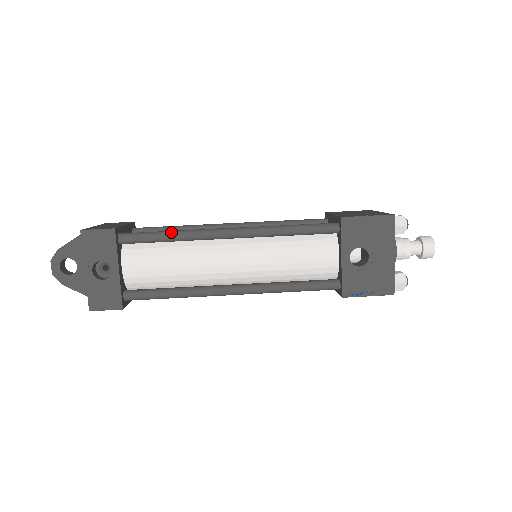
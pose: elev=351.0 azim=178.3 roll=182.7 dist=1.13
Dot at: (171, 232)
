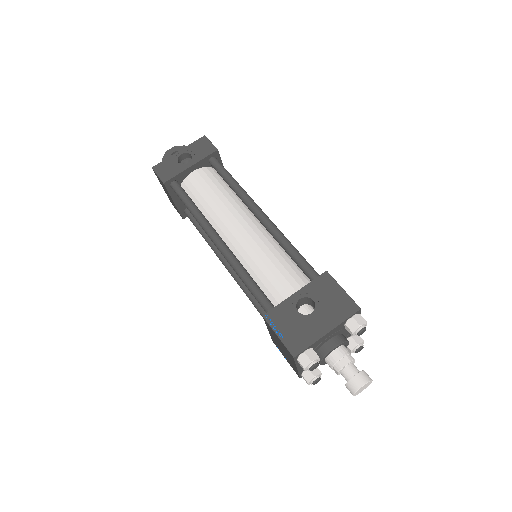
Dot at: occluded
